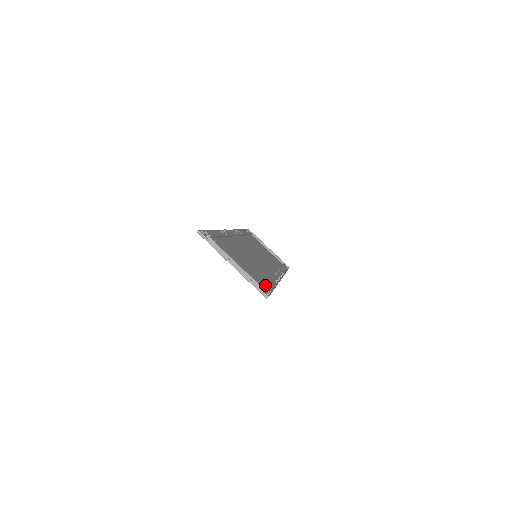
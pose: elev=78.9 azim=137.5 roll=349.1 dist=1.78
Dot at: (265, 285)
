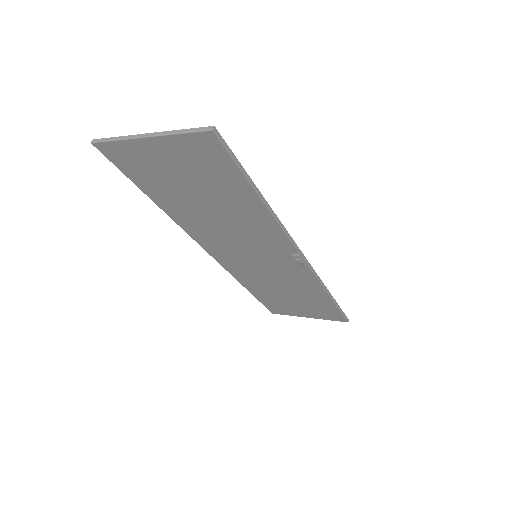
Dot at: (223, 160)
